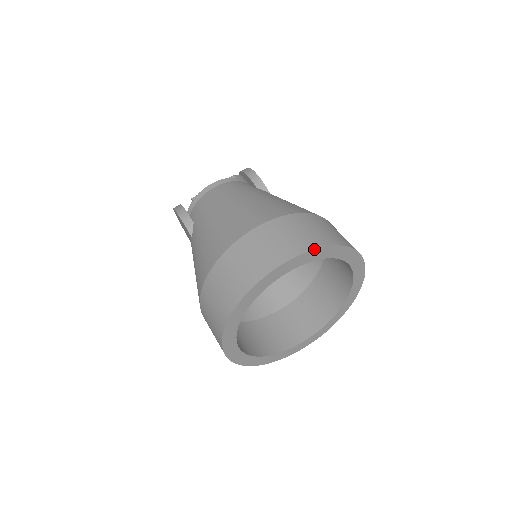
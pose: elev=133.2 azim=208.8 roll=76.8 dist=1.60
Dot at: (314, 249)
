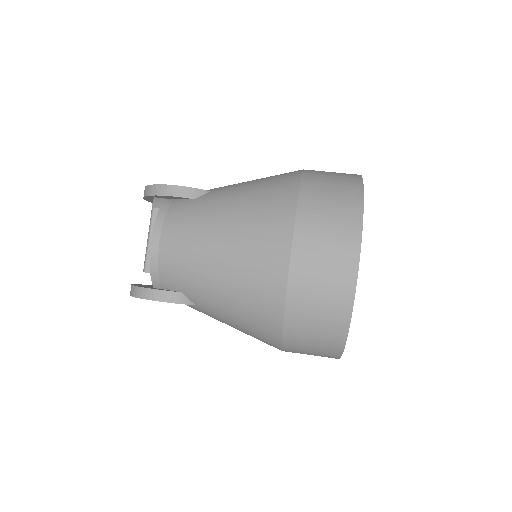
Dot at: (362, 224)
